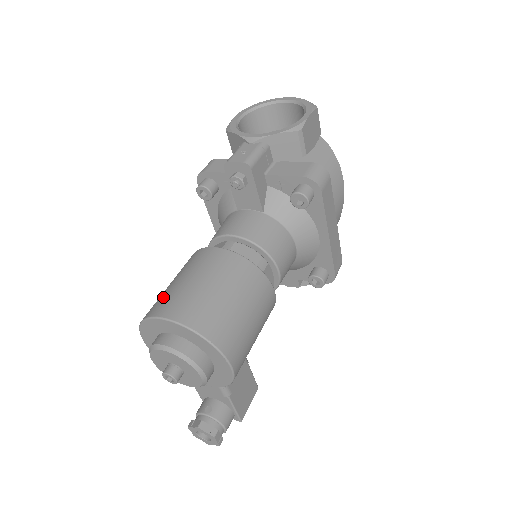
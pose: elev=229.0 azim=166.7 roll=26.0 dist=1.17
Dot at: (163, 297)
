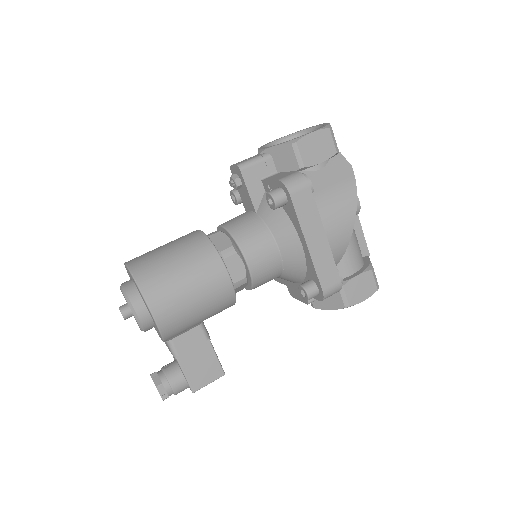
Dot at: occluded
